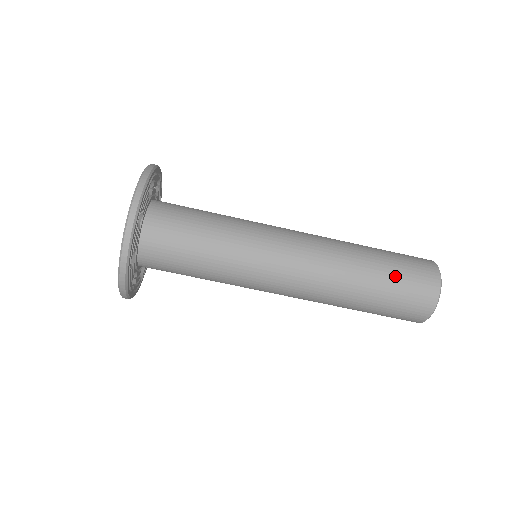
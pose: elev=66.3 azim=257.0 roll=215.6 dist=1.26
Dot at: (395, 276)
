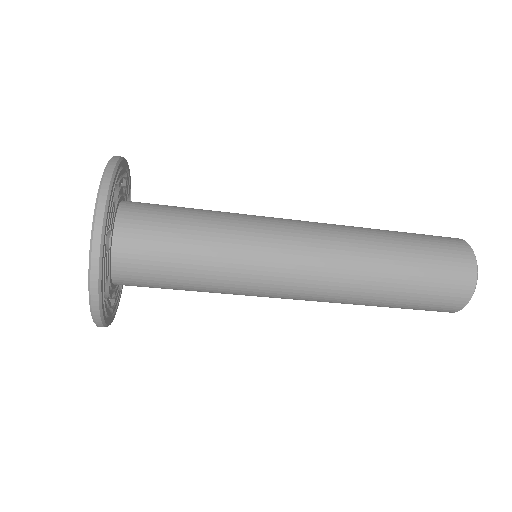
Dot at: (425, 270)
